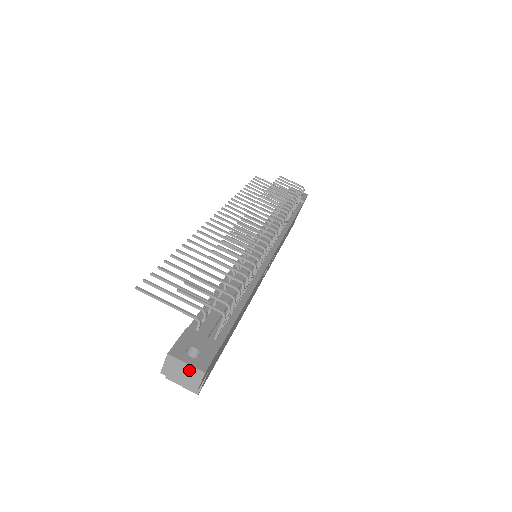
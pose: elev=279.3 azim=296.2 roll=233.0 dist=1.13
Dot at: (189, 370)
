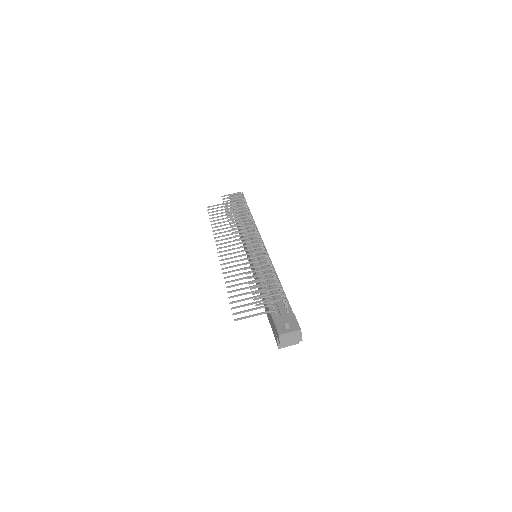
Dot at: (293, 334)
